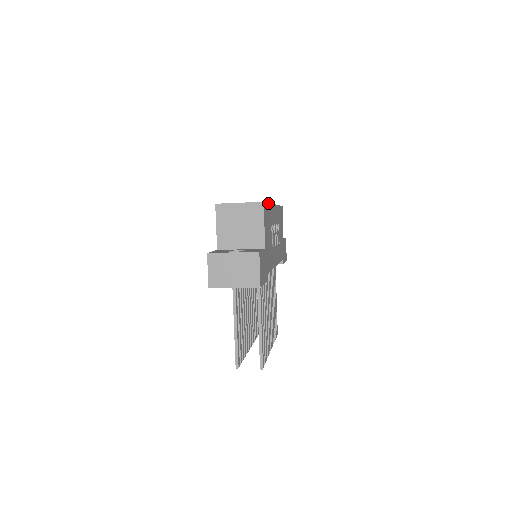
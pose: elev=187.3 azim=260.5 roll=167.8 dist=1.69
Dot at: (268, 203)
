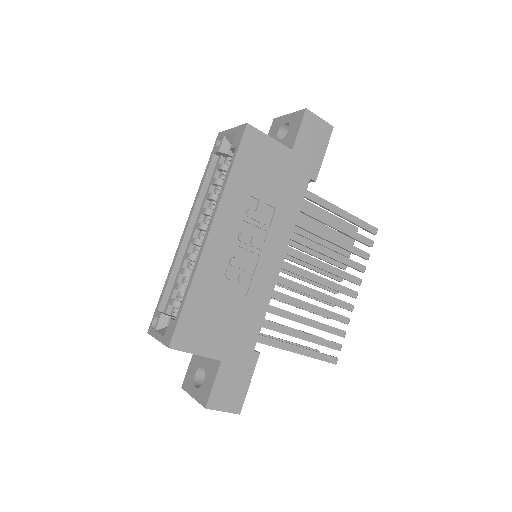
Dot at: (184, 302)
